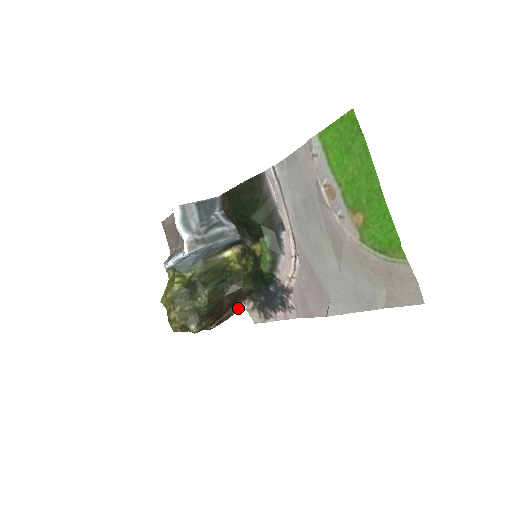
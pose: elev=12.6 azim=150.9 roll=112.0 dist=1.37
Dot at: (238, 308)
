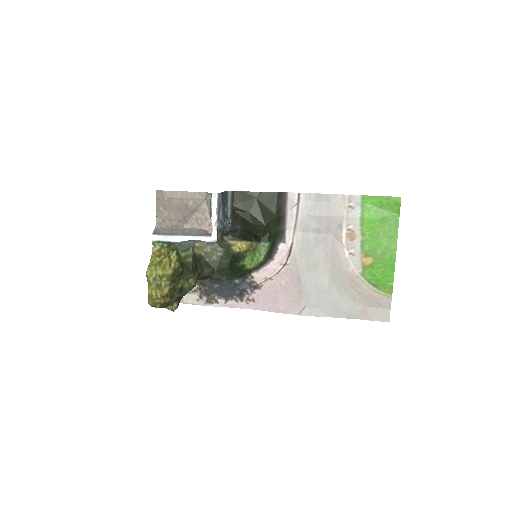
Dot at: occluded
